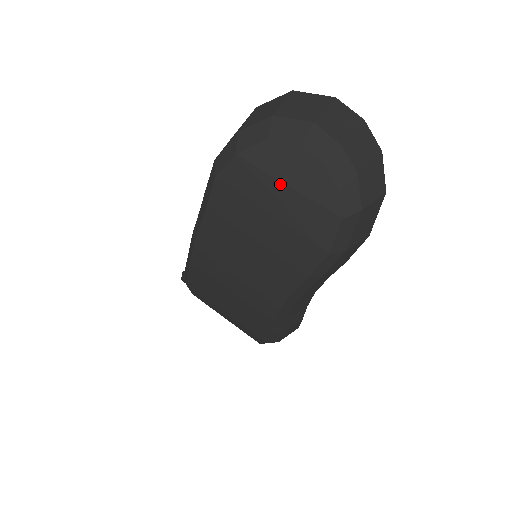
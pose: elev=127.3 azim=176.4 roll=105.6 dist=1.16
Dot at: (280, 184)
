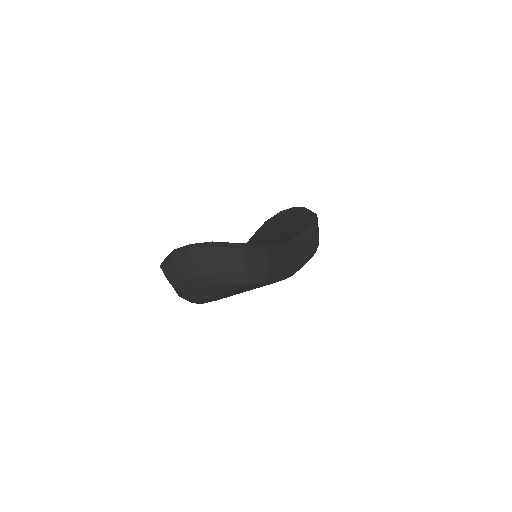
Dot at: occluded
